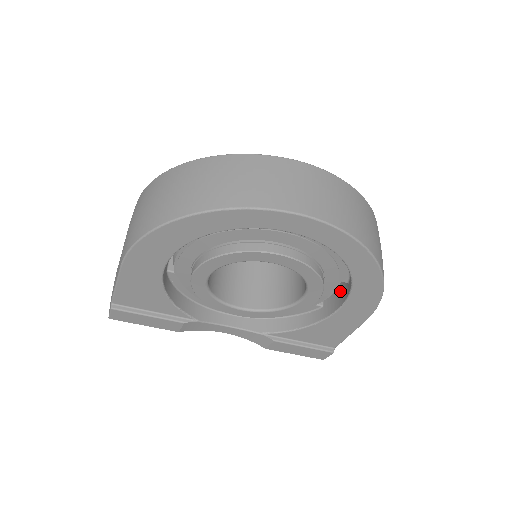
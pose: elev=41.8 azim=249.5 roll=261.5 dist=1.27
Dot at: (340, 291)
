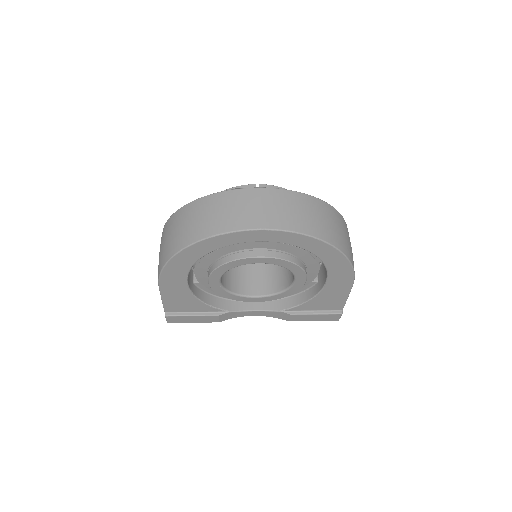
Dot at: (324, 268)
